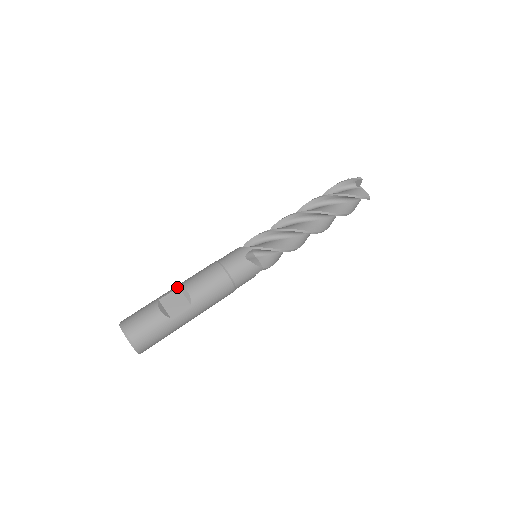
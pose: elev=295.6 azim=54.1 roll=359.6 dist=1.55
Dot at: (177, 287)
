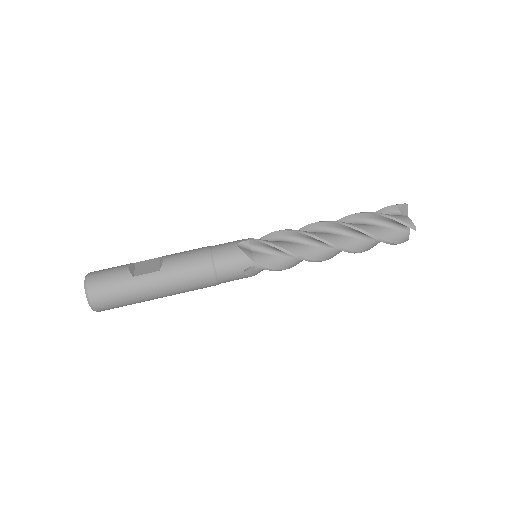
Dot at: (159, 257)
